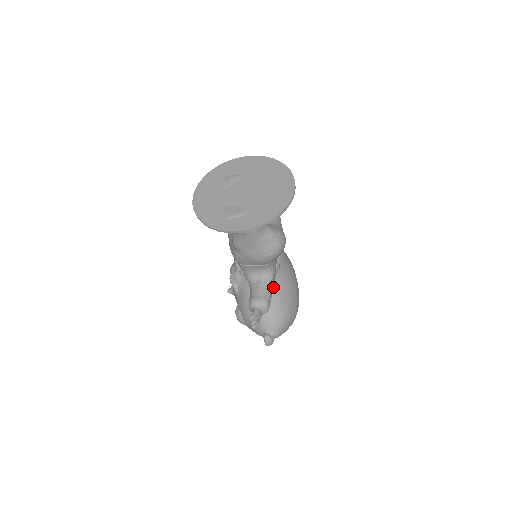
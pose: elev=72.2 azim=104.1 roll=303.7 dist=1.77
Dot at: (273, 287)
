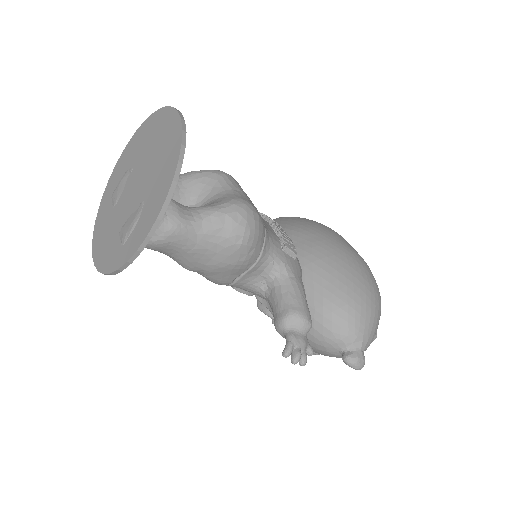
Dot at: (306, 281)
